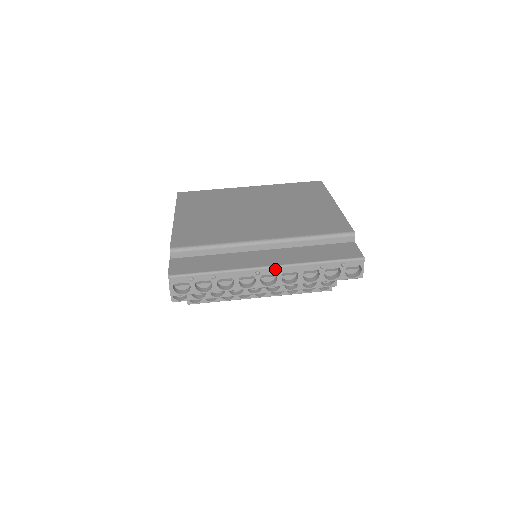
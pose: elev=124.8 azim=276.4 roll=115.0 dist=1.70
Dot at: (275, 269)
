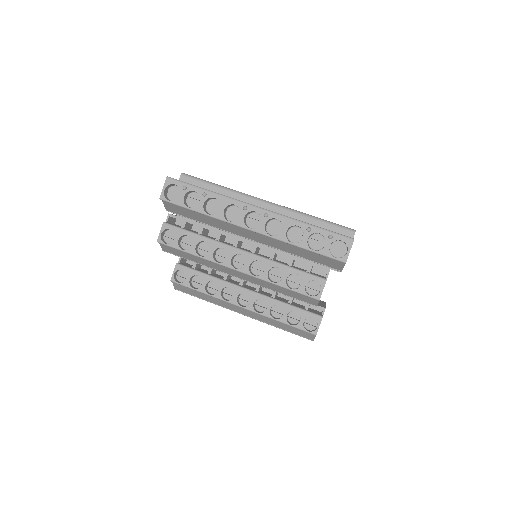
Dot at: (263, 212)
